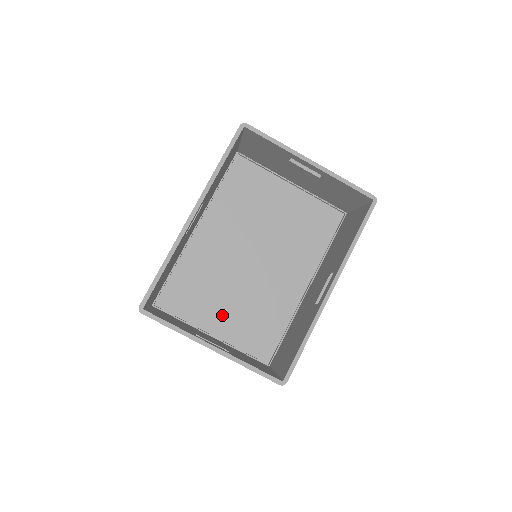
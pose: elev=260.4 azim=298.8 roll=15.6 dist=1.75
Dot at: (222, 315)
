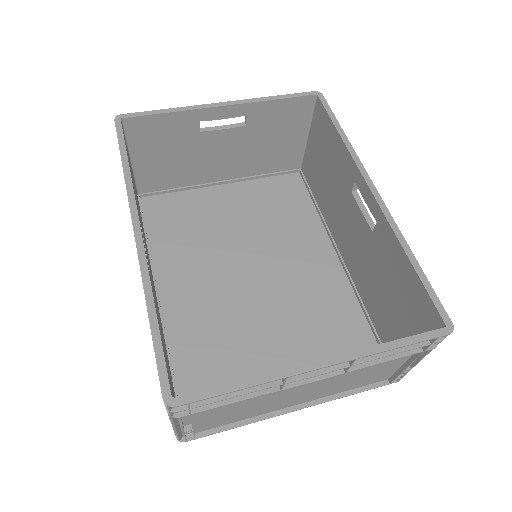
Dot at: (282, 367)
